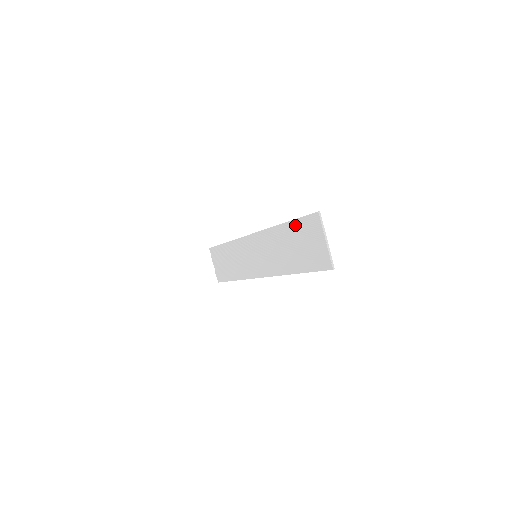
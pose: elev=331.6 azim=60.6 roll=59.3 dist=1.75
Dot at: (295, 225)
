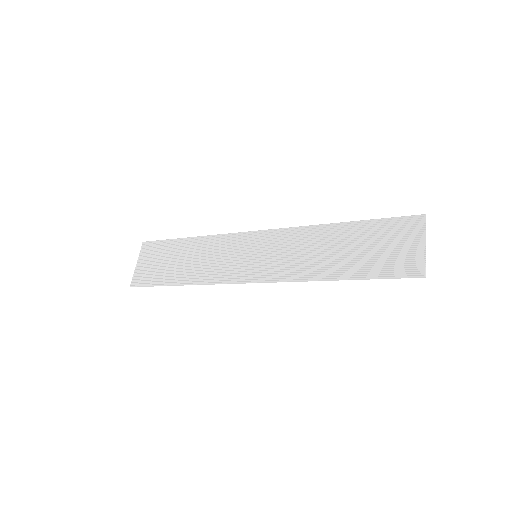
Dot at: (371, 224)
